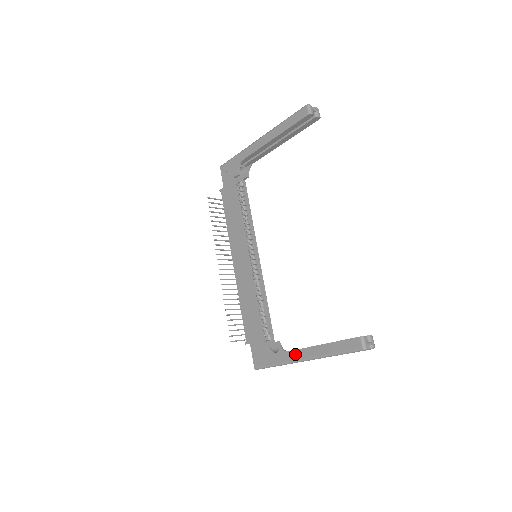
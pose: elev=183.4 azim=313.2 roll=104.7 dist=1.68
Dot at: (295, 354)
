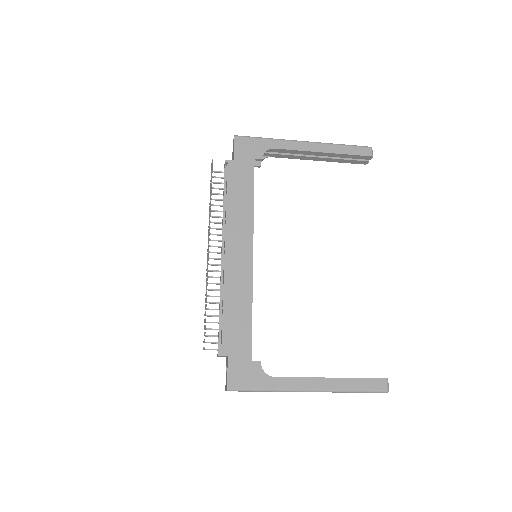
Dot at: (300, 382)
